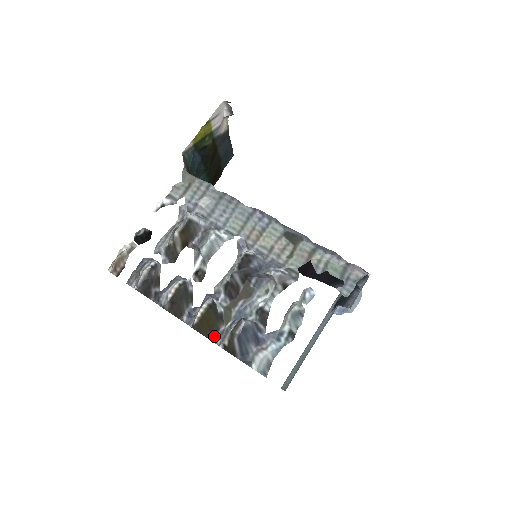
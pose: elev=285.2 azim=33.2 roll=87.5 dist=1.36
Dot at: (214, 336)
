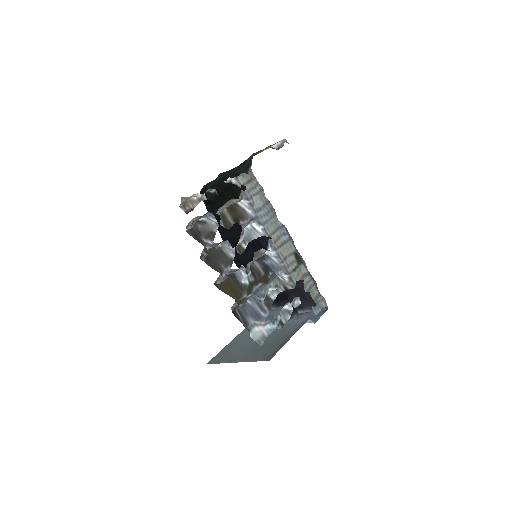
Dot at: (239, 299)
